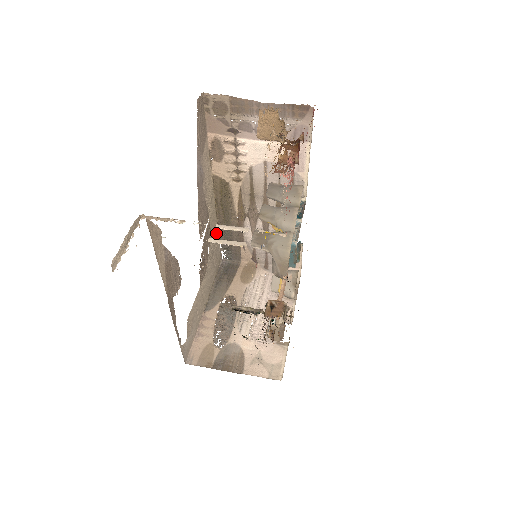
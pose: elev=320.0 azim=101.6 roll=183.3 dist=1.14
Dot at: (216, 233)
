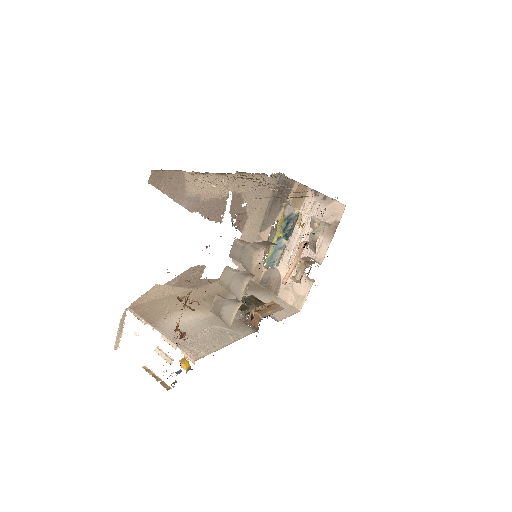
Dot at: (255, 179)
